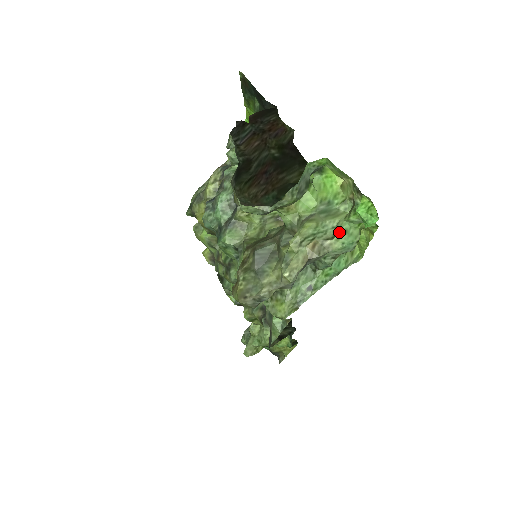
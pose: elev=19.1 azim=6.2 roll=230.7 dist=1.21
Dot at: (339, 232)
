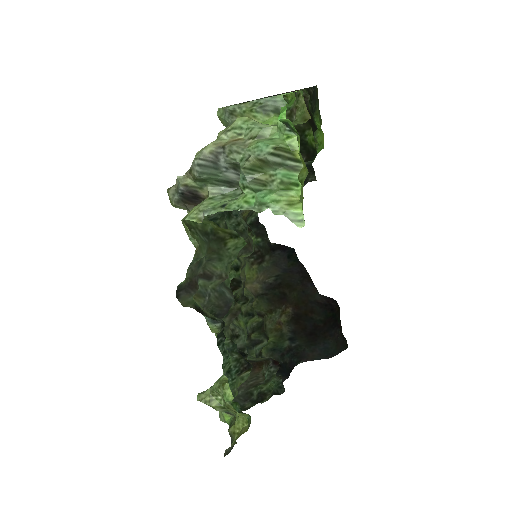
Dot at: (266, 138)
